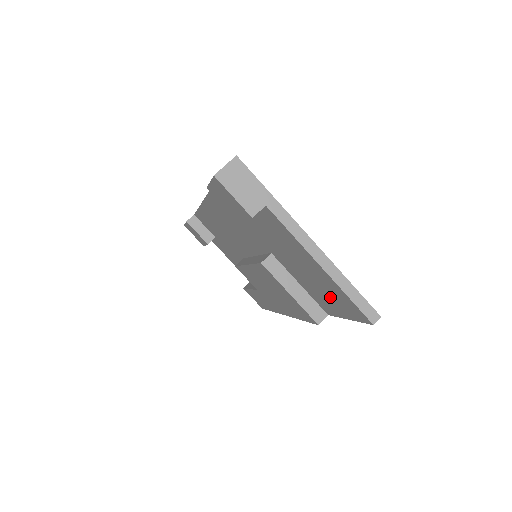
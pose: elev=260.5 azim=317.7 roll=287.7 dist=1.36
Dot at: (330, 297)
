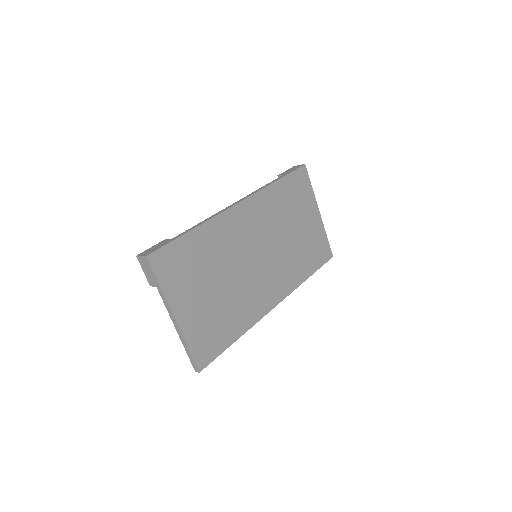
Dot at: occluded
